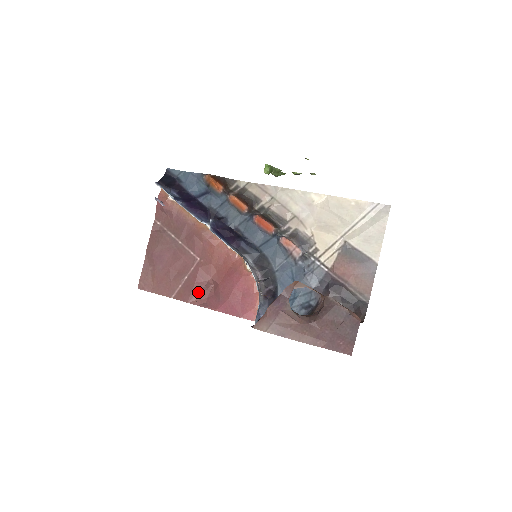
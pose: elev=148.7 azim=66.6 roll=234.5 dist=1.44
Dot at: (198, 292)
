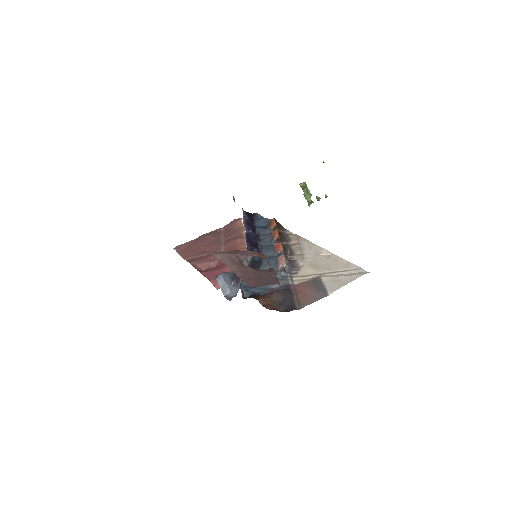
Dot at: (202, 262)
